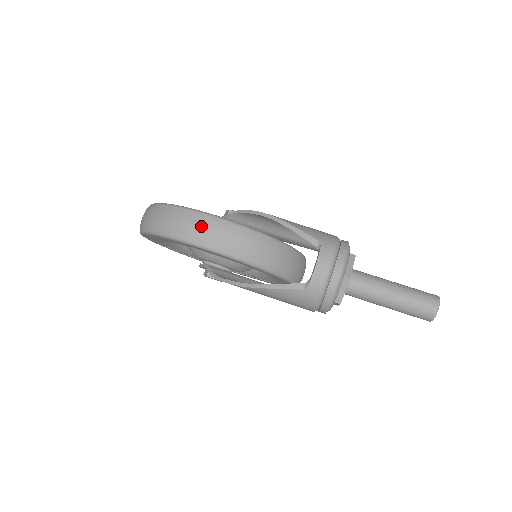
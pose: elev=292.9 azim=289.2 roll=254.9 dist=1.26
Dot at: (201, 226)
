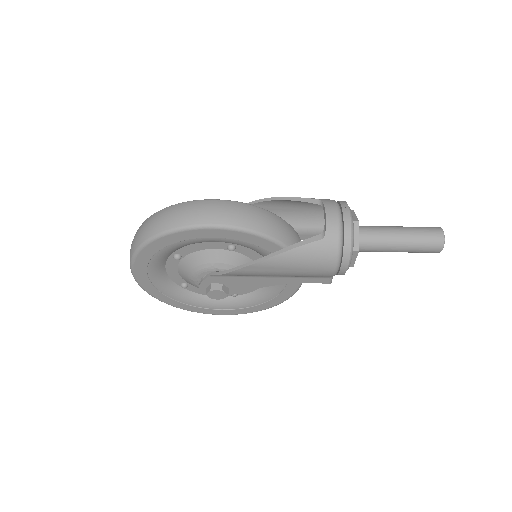
Dot at: (205, 208)
